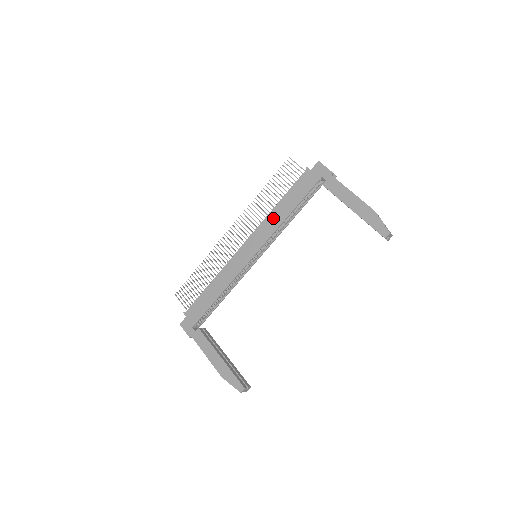
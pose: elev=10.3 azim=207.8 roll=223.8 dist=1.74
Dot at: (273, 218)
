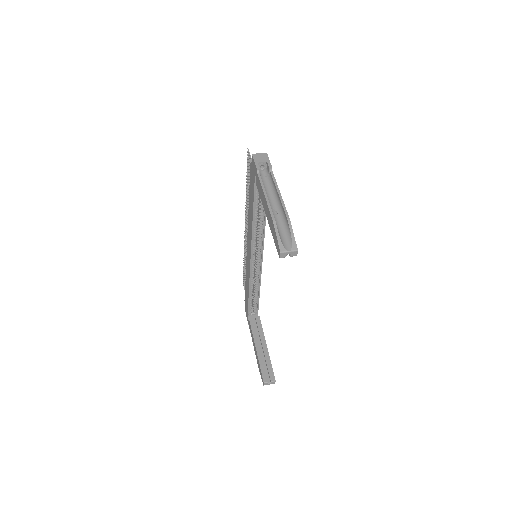
Dot at: (249, 219)
